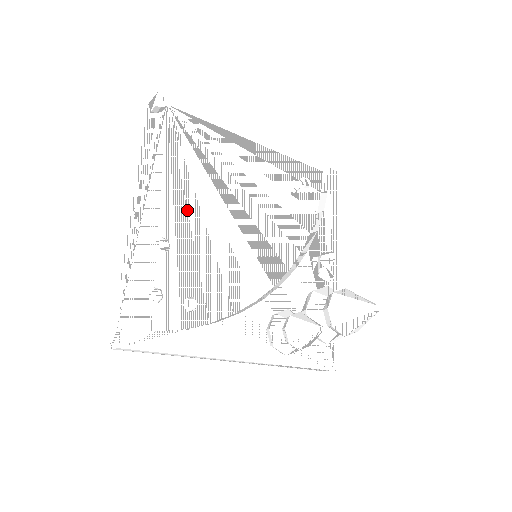
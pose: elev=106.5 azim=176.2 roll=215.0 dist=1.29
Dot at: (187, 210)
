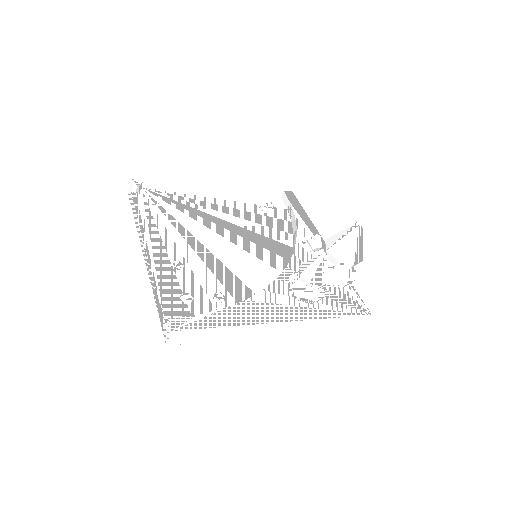
Dot at: (186, 241)
